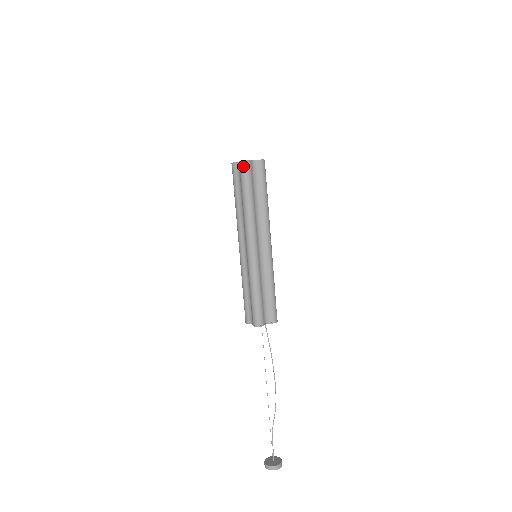
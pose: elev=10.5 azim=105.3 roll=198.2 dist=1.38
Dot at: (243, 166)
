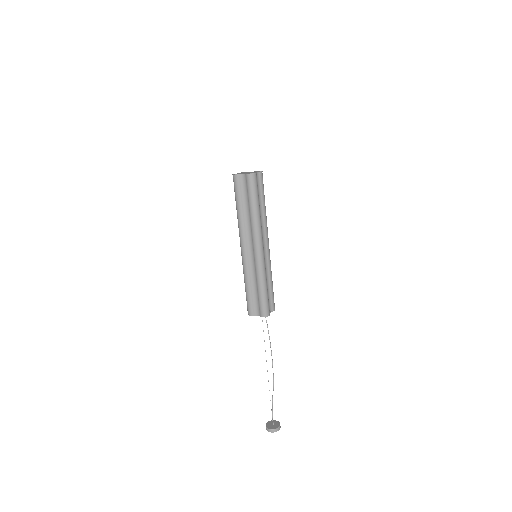
Dot at: (233, 179)
